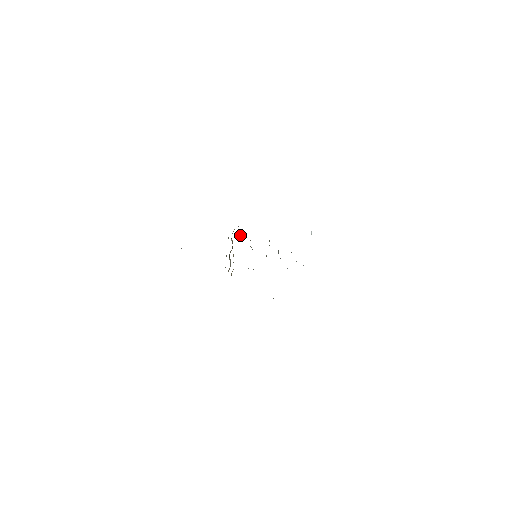
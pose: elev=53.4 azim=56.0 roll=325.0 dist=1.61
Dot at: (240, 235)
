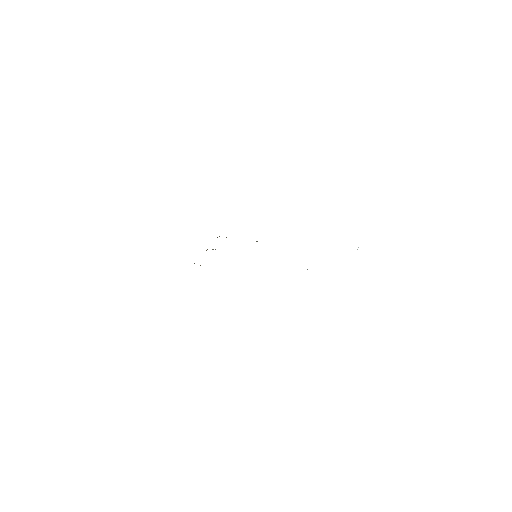
Dot at: occluded
